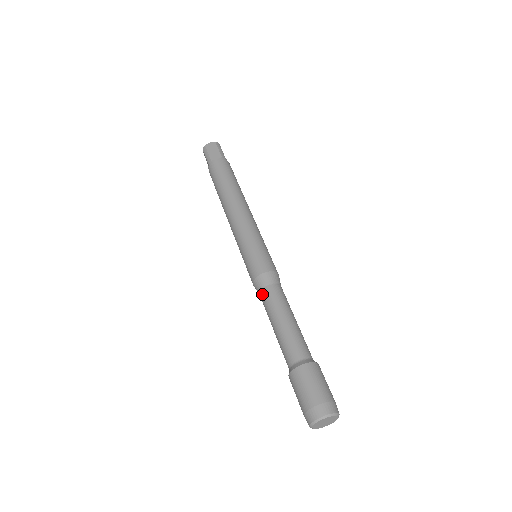
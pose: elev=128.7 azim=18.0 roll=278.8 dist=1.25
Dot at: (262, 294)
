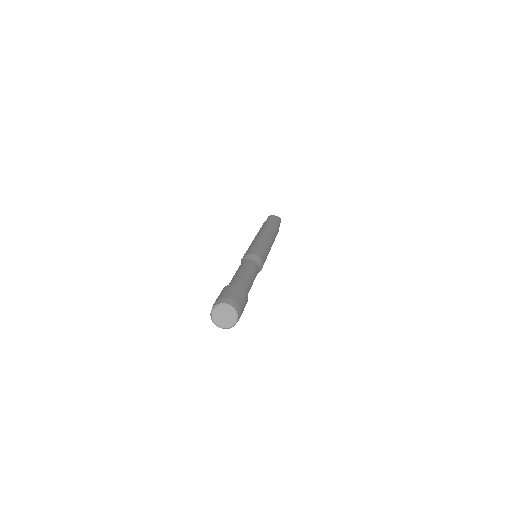
Dot at: (243, 262)
